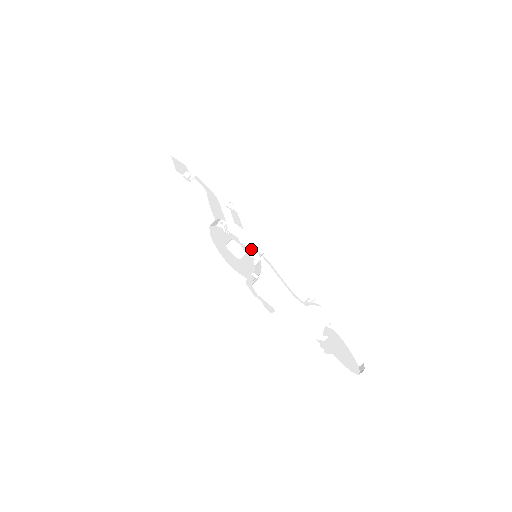
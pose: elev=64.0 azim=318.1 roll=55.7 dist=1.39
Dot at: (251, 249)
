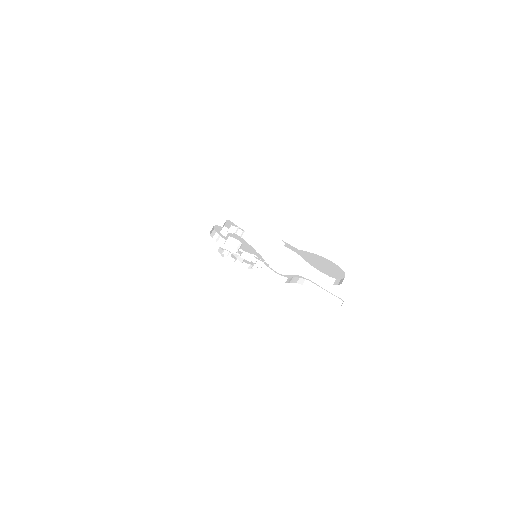
Dot at: occluded
